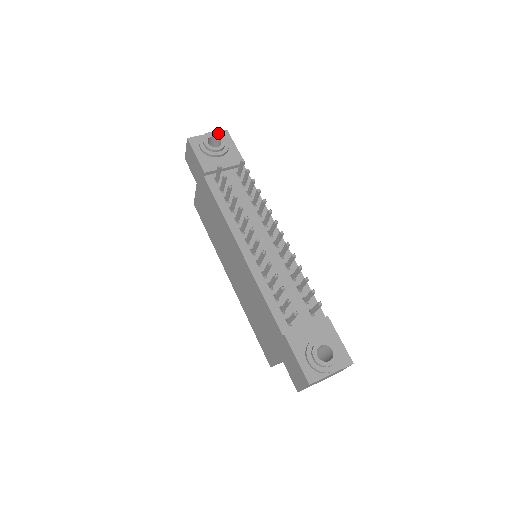
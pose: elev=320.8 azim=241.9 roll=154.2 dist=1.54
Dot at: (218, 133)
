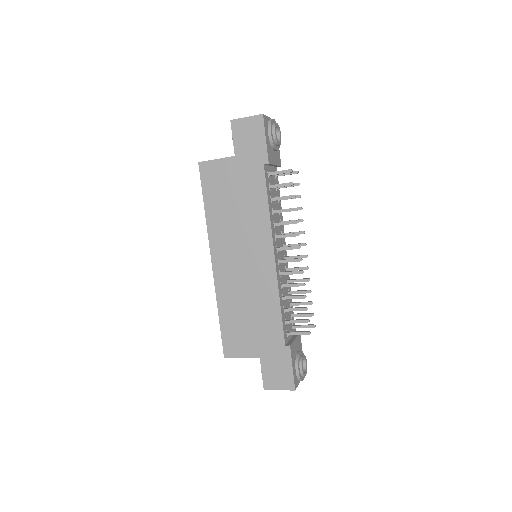
Dot at: occluded
